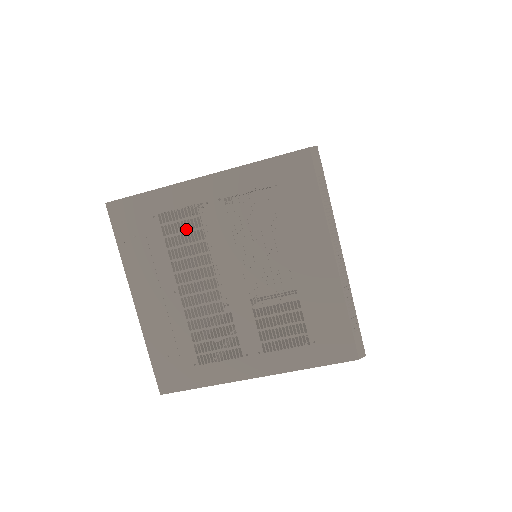
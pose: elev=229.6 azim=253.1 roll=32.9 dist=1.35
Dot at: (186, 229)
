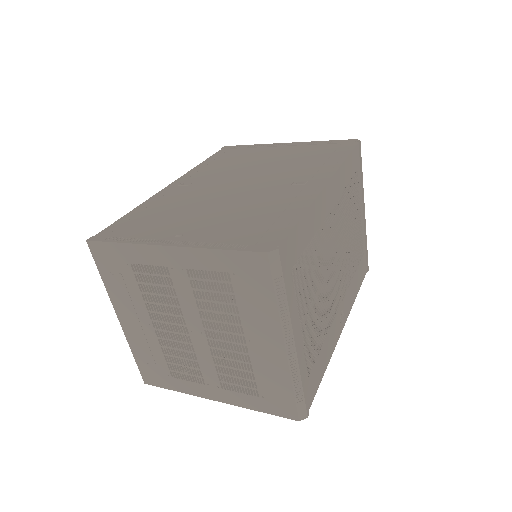
Dot at: occluded
